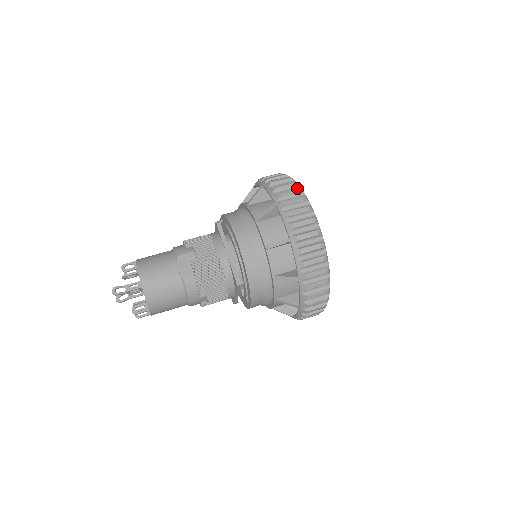
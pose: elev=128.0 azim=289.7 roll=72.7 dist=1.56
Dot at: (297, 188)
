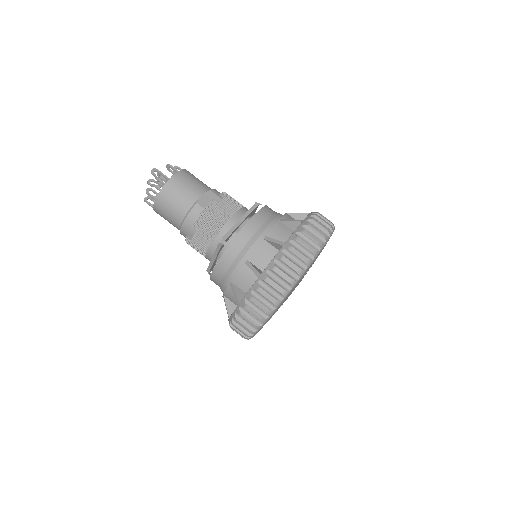
Dot at: (329, 229)
